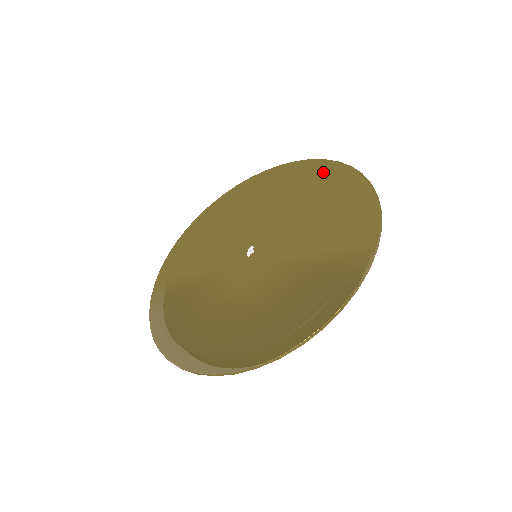
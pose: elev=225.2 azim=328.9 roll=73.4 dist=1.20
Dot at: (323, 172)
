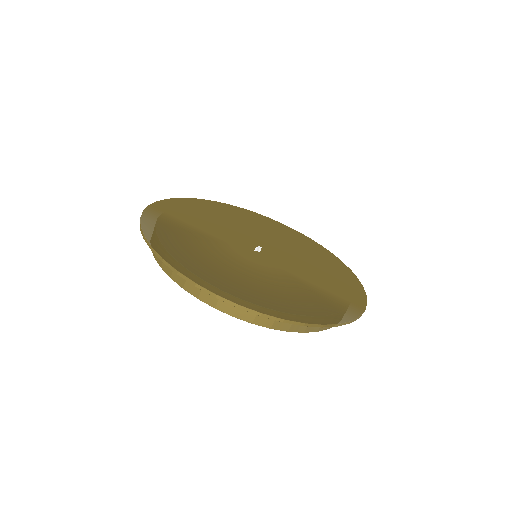
Dot at: (321, 250)
